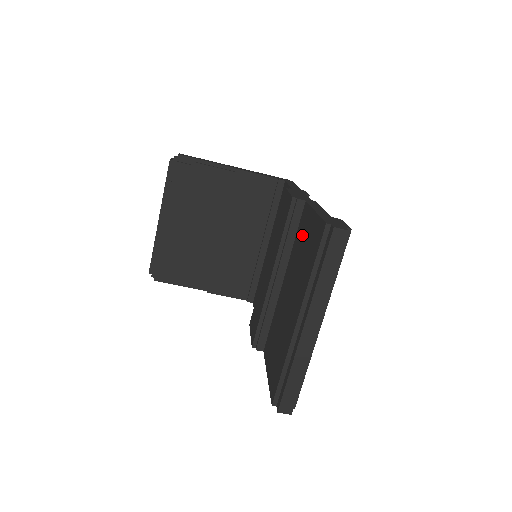
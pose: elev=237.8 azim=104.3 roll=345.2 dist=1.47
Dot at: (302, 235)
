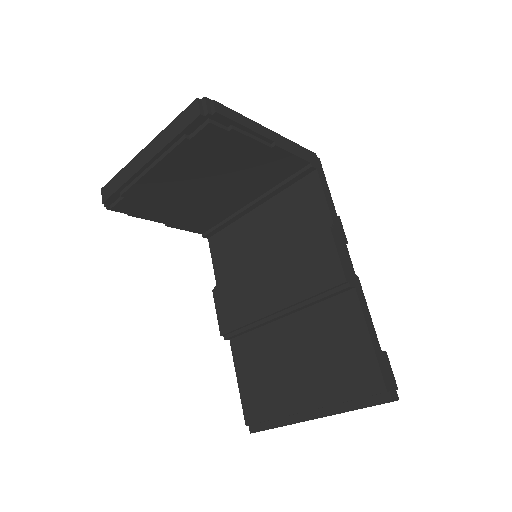
Dot at: (338, 325)
